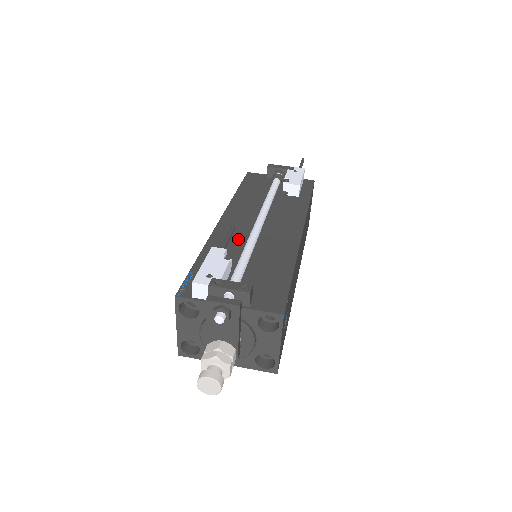
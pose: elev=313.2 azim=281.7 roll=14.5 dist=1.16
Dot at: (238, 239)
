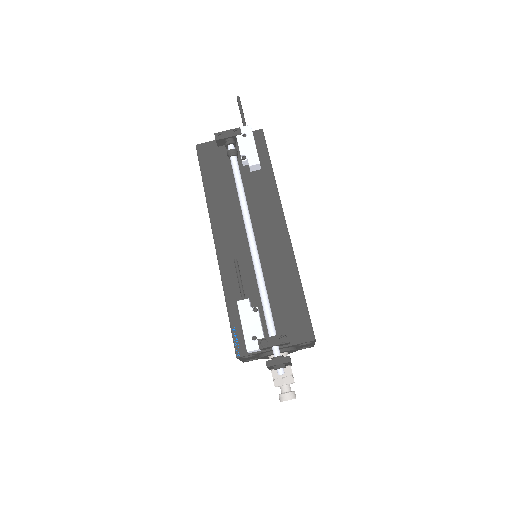
Dot at: (243, 265)
